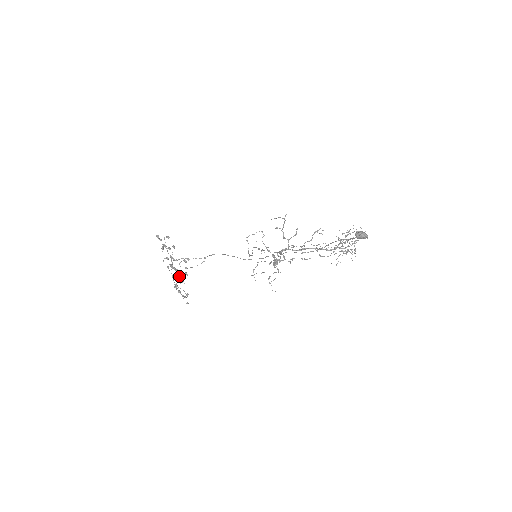
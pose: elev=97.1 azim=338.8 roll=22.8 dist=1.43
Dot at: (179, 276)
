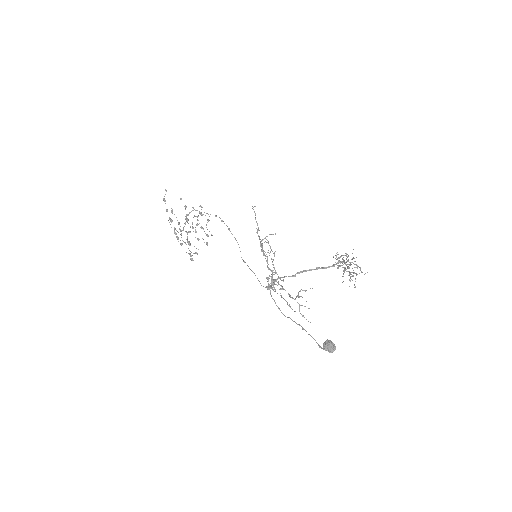
Dot at: occluded
